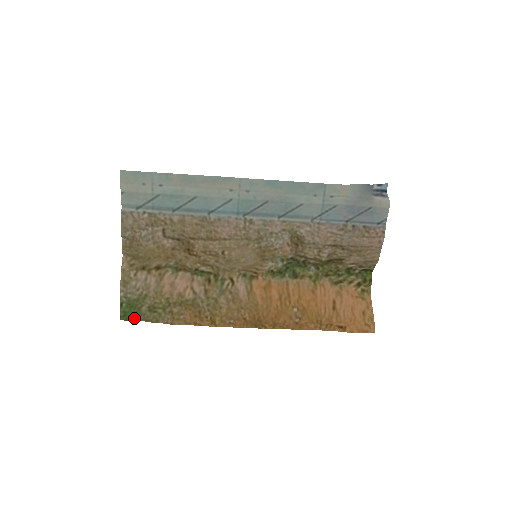
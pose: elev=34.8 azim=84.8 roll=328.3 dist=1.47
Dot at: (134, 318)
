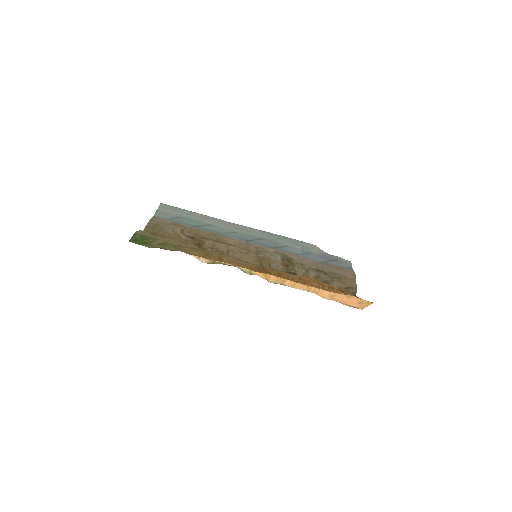
Dot at: (143, 245)
